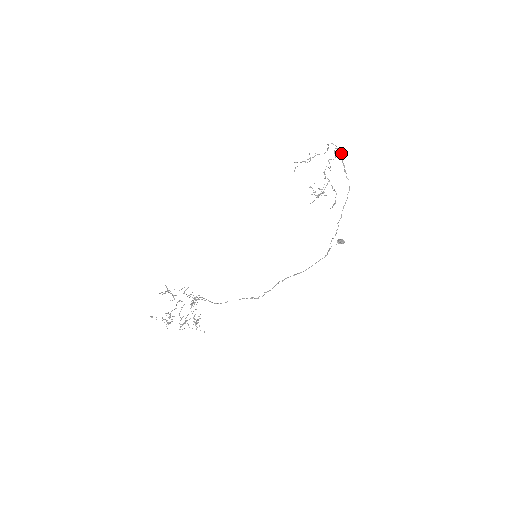
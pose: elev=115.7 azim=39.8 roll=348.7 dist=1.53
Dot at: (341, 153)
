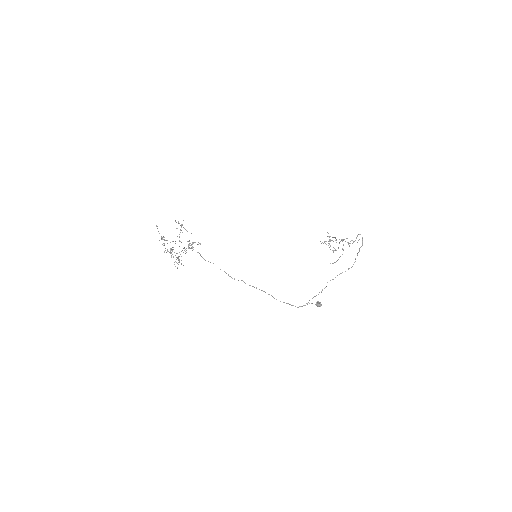
Dot at: occluded
